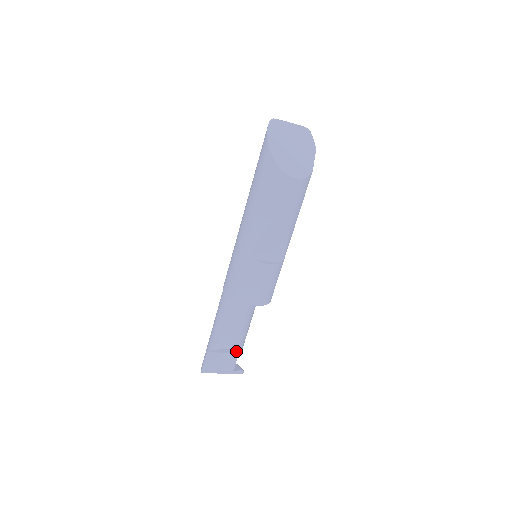
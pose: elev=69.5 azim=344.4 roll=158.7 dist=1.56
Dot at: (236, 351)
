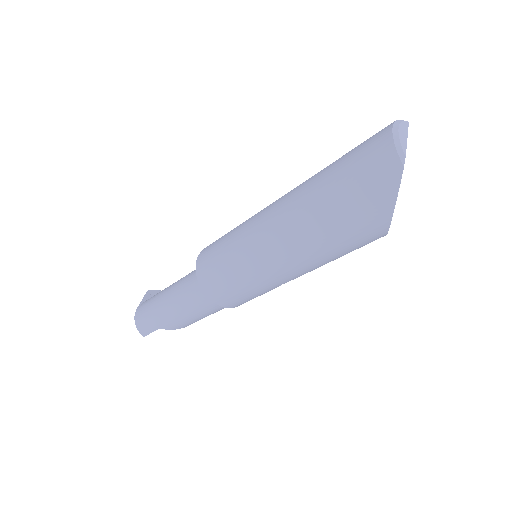
Dot at: occluded
